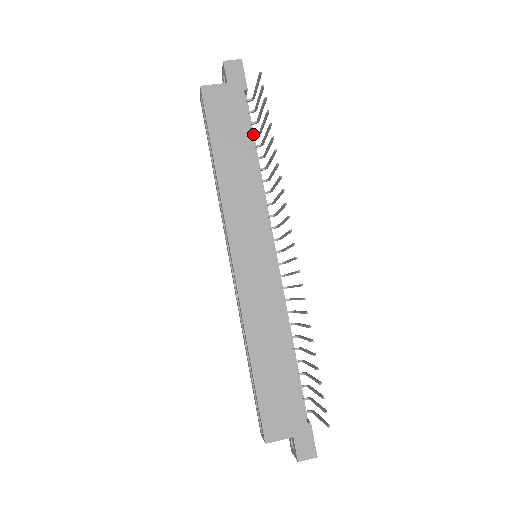
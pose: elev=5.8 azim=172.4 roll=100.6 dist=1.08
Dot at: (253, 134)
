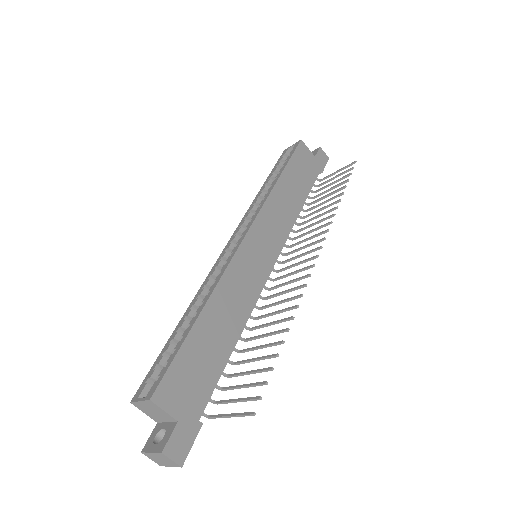
Dot at: occluded
